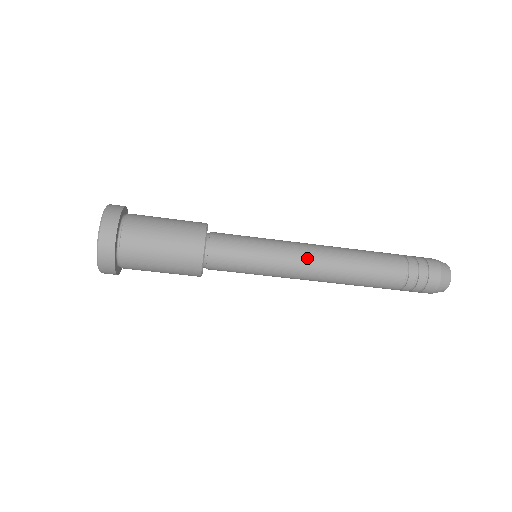
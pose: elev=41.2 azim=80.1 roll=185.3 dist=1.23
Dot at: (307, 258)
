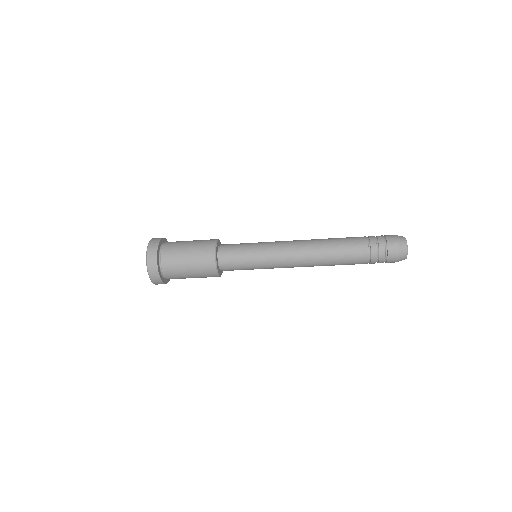
Dot at: (289, 246)
